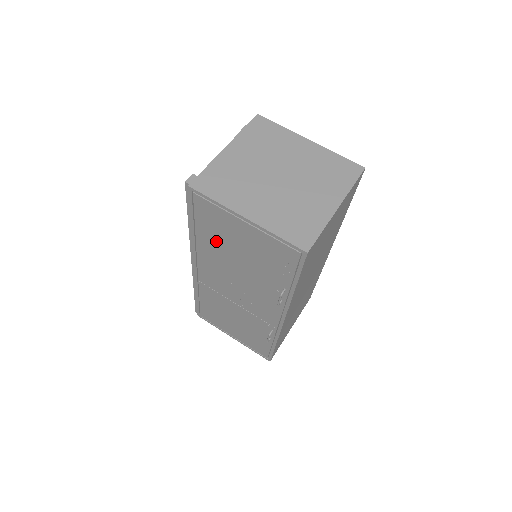
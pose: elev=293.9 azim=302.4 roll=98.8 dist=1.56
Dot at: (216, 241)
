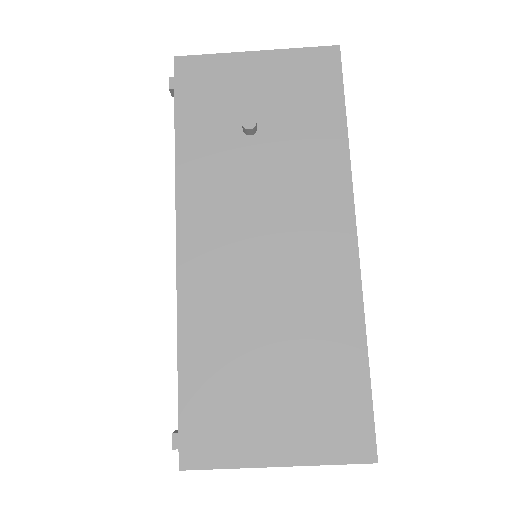
Dot at: occluded
